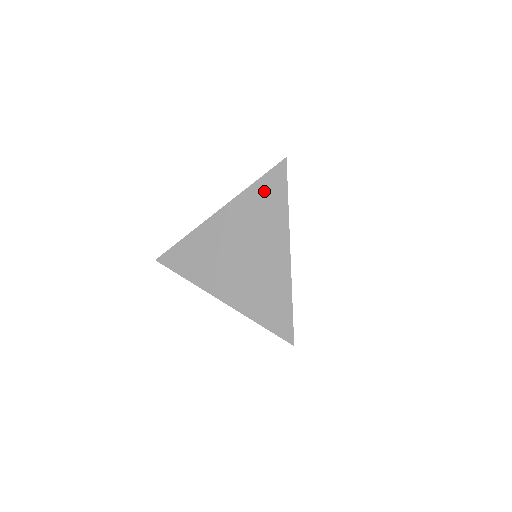
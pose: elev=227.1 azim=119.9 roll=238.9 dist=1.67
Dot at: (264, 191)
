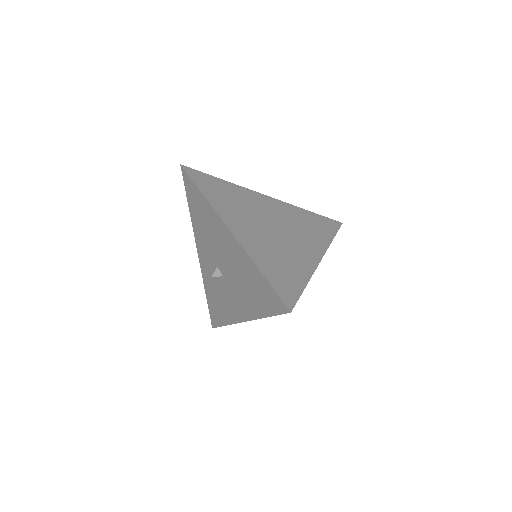
Dot at: (316, 220)
